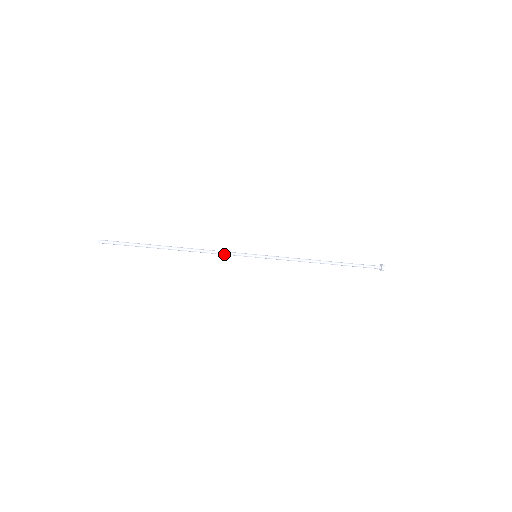
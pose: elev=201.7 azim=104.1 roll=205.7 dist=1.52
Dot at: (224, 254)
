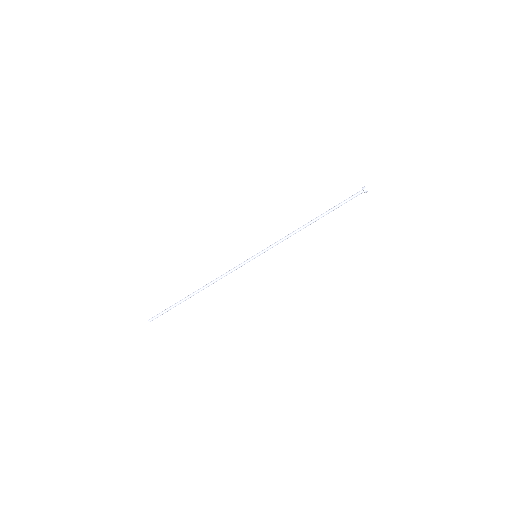
Dot at: (232, 271)
